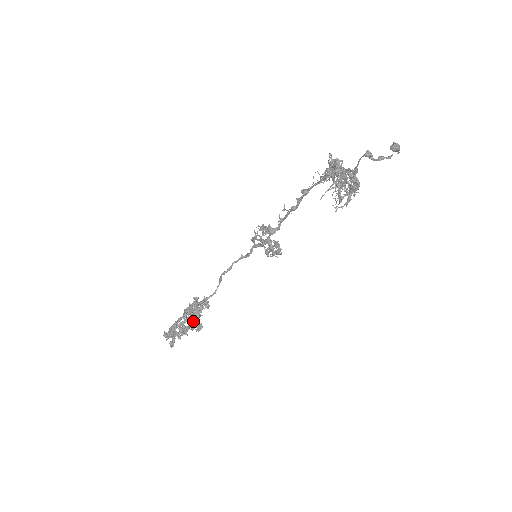
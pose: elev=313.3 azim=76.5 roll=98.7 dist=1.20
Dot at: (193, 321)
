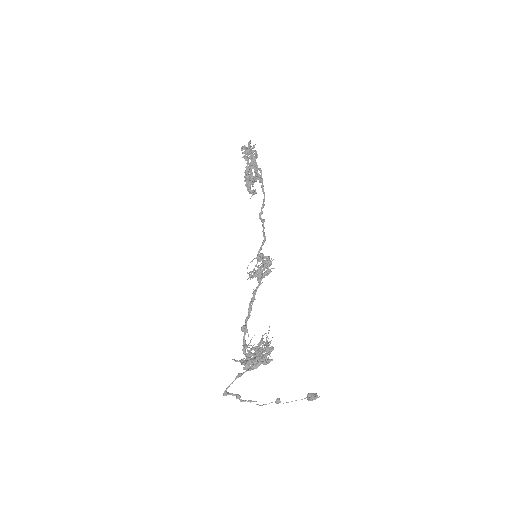
Dot at: (250, 177)
